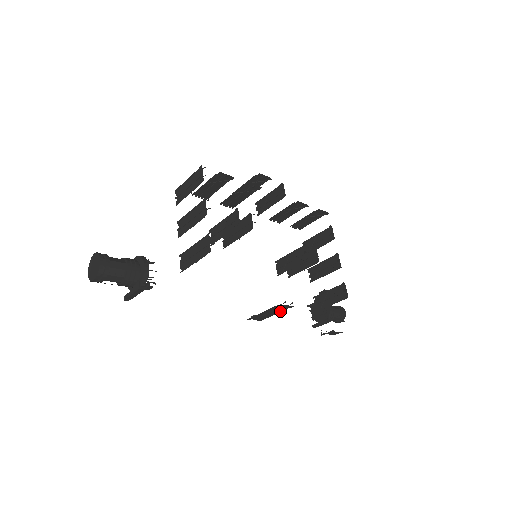
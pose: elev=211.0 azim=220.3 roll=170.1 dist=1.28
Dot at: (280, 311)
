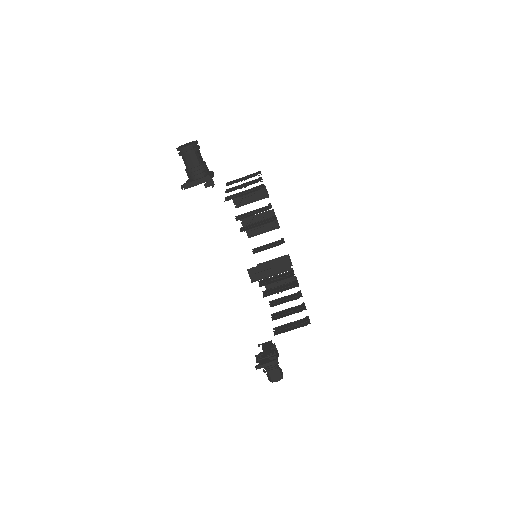
Dot at: (277, 273)
